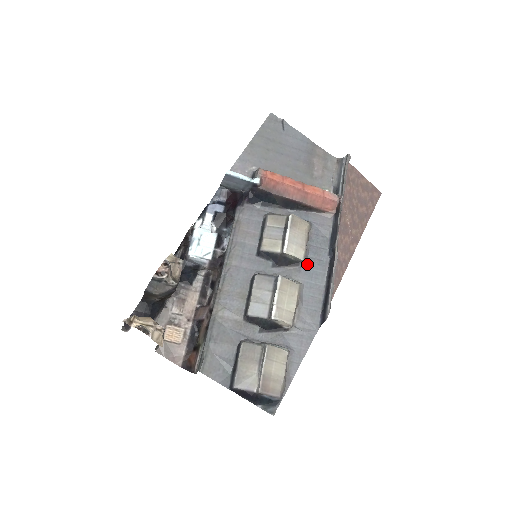
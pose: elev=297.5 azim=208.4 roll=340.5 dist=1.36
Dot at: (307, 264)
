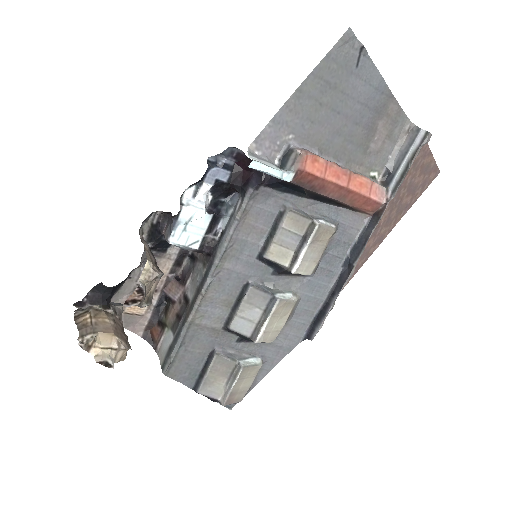
Dot at: (314, 275)
